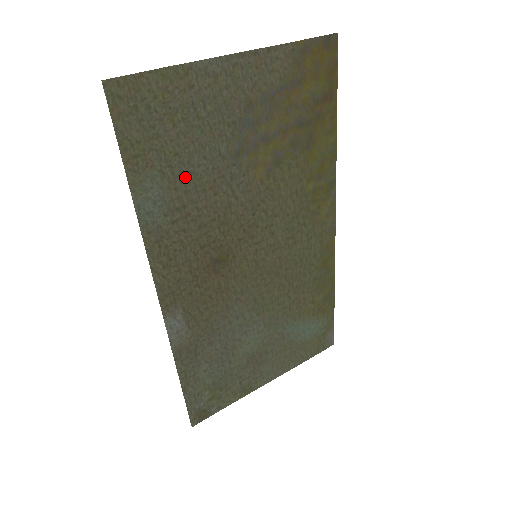
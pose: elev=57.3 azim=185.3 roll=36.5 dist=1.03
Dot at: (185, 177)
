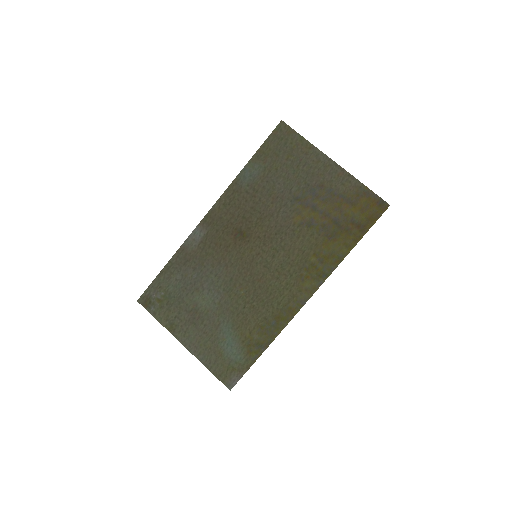
Dot at: (270, 181)
